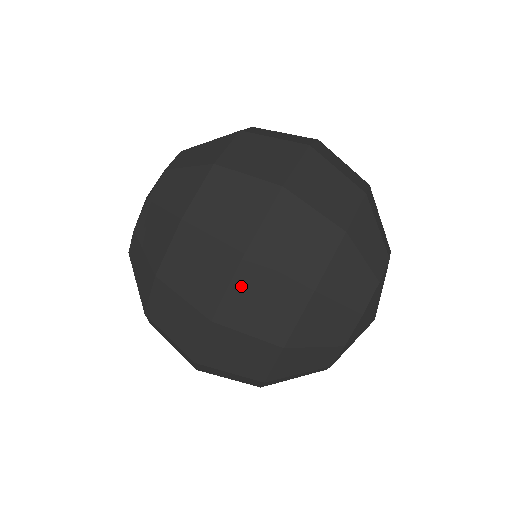
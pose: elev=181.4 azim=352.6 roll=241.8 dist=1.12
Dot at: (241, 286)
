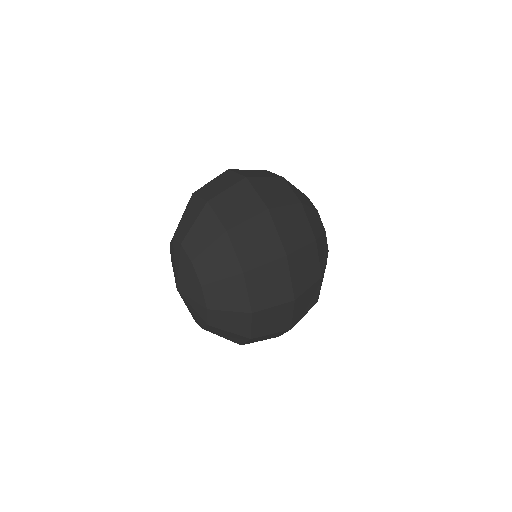
Dot at: (294, 271)
